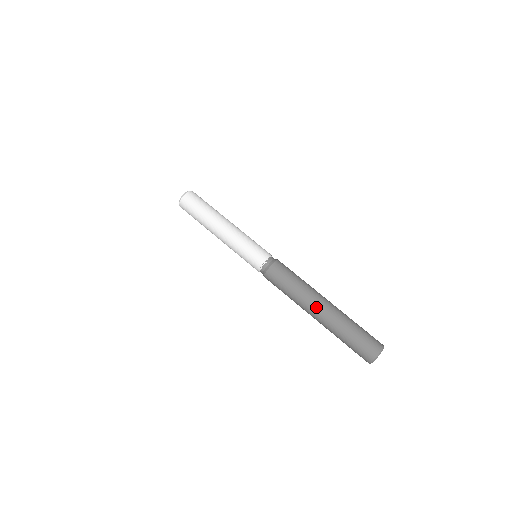
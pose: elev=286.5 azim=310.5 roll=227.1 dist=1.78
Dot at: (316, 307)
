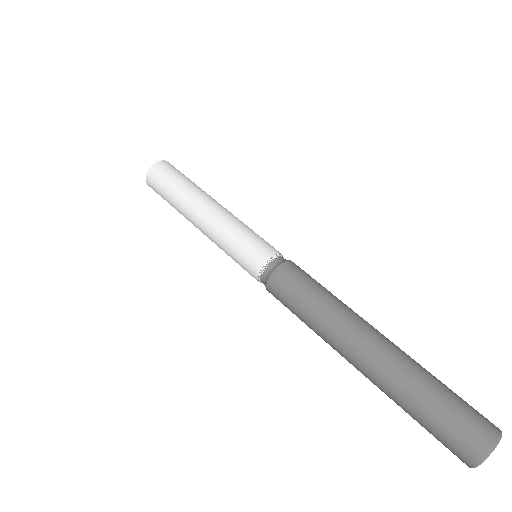
Dot at: (366, 333)
